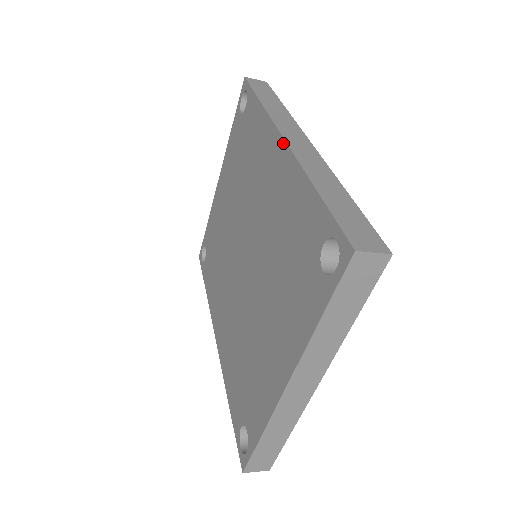
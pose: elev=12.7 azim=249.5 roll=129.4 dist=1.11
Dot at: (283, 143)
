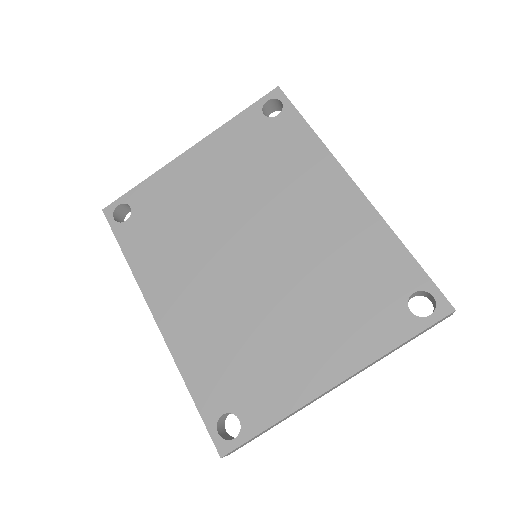
Dot at: (357, 190)
